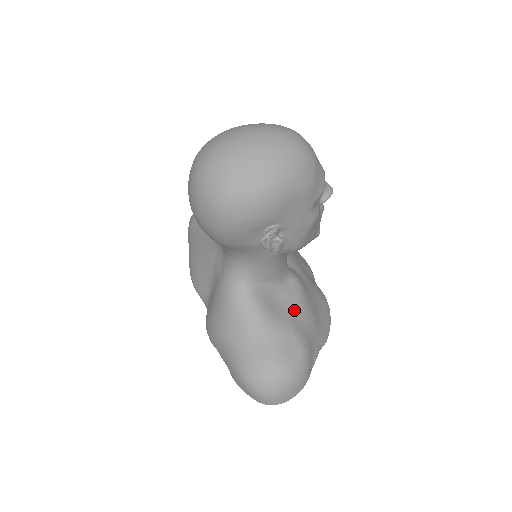
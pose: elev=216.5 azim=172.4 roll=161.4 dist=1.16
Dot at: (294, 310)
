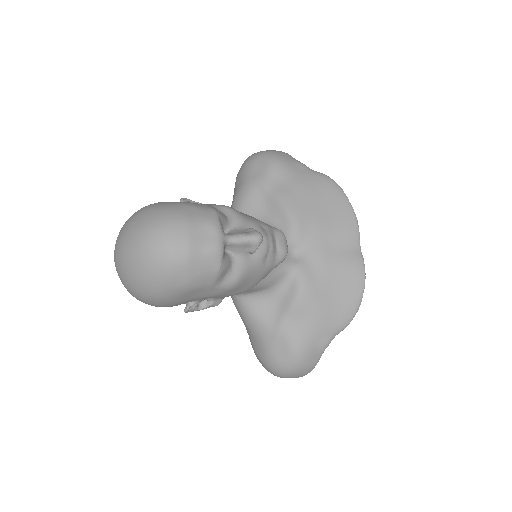
Dot at: (289, 313)
